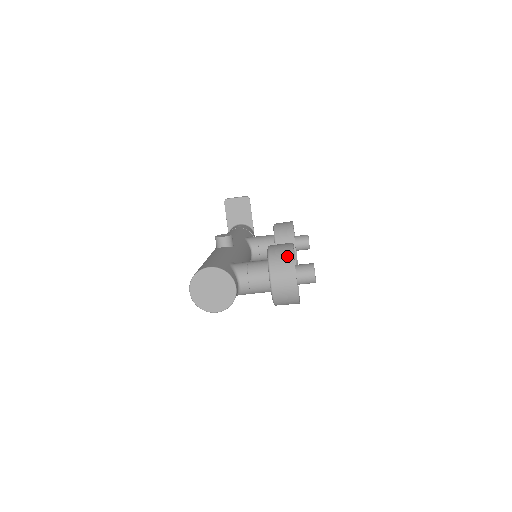
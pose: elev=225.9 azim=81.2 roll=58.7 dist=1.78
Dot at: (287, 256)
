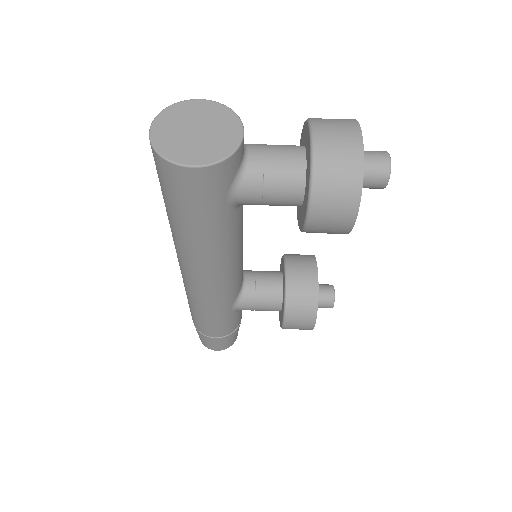
Dot at: occluded
